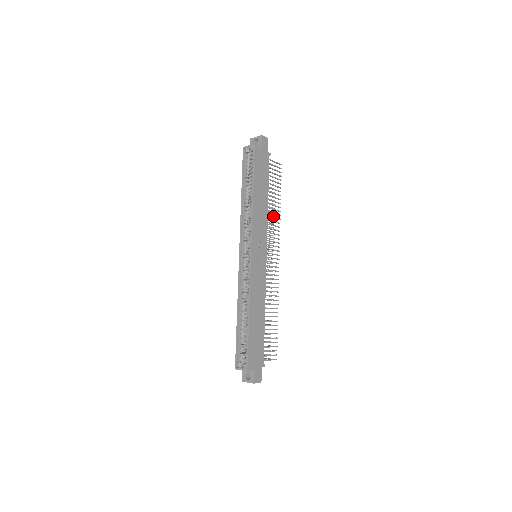
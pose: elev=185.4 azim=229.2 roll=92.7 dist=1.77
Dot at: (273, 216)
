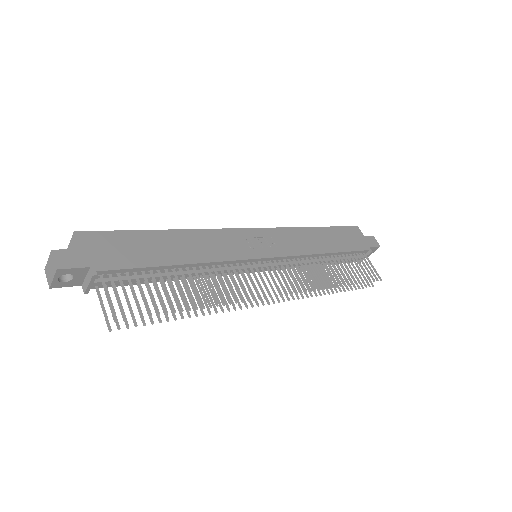
Dot at: (324, 292)
